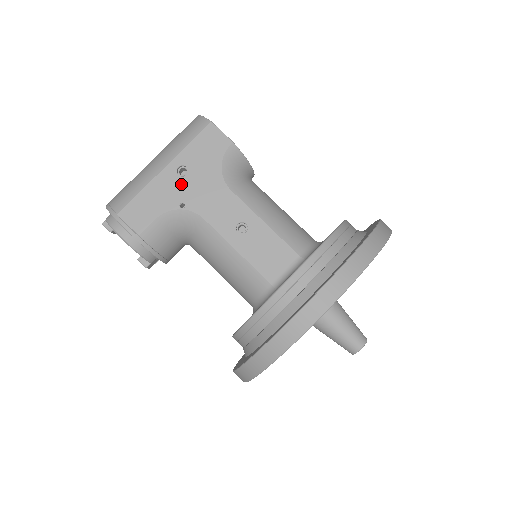
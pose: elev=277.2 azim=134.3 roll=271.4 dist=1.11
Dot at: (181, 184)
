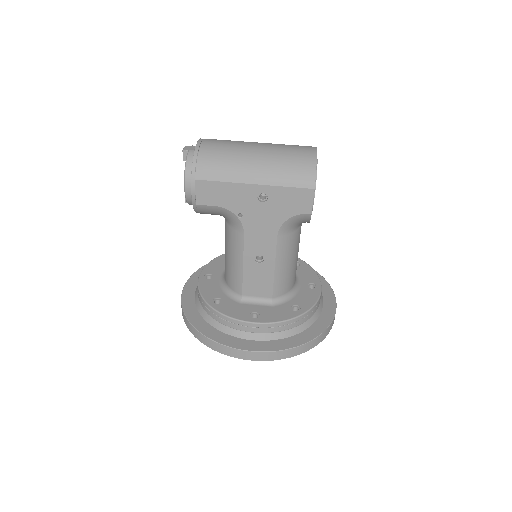
Dot at: (253, 204)
